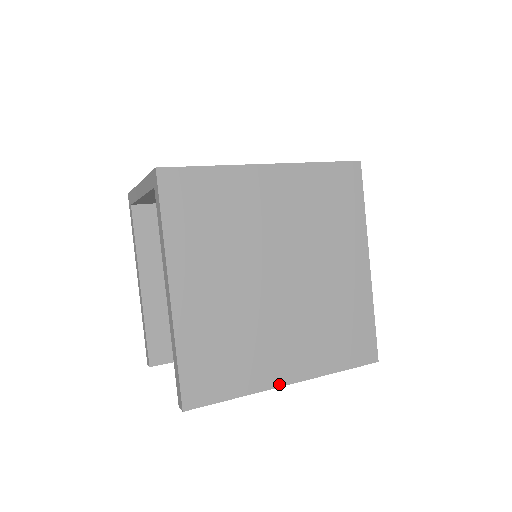
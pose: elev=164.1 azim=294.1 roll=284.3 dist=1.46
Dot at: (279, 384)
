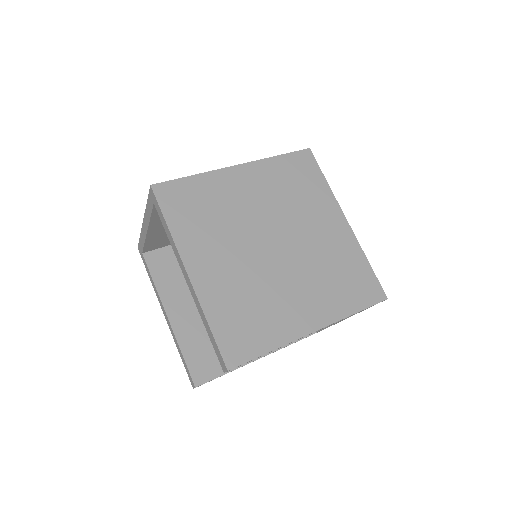
Dot at: (305, 333)
